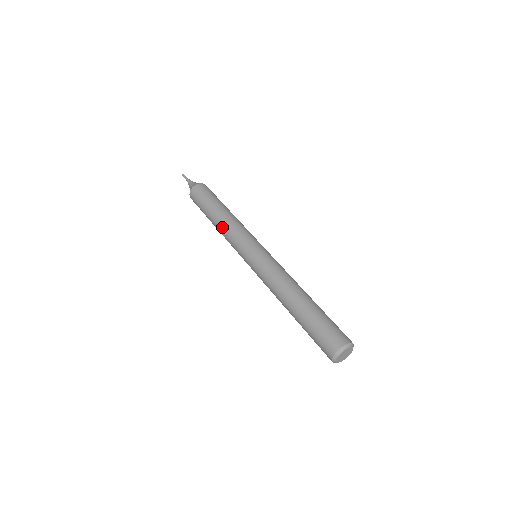
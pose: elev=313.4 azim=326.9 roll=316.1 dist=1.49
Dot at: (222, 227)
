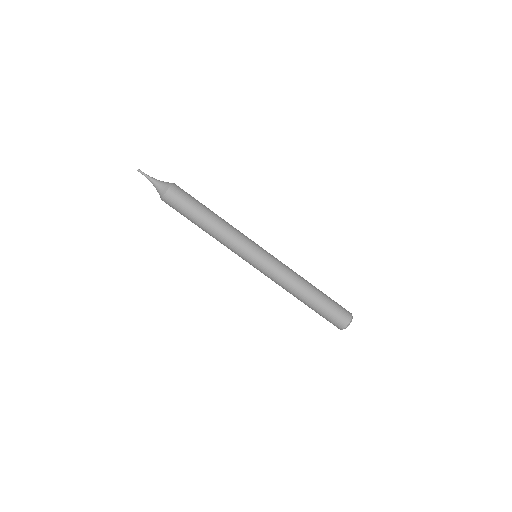
Dot at: (218, 235)
